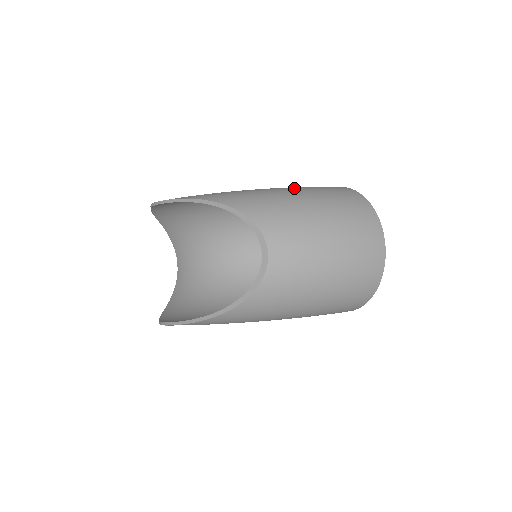
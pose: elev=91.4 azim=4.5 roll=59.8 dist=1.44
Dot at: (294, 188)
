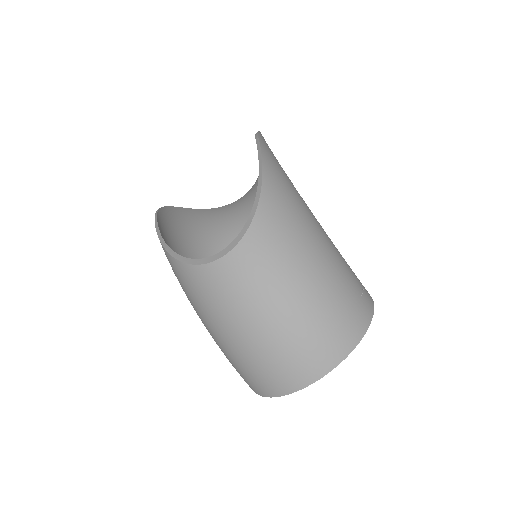
Dot at: (330, 250)
